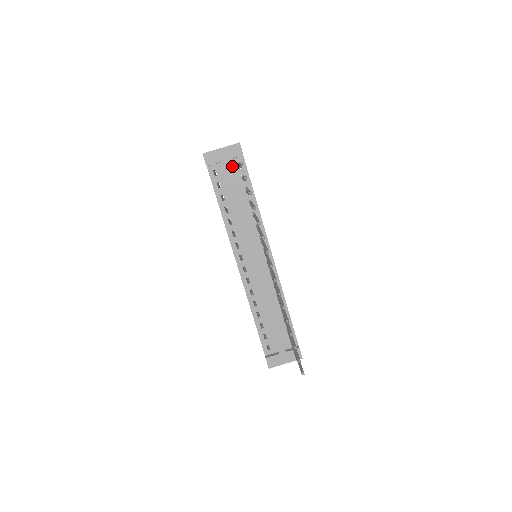
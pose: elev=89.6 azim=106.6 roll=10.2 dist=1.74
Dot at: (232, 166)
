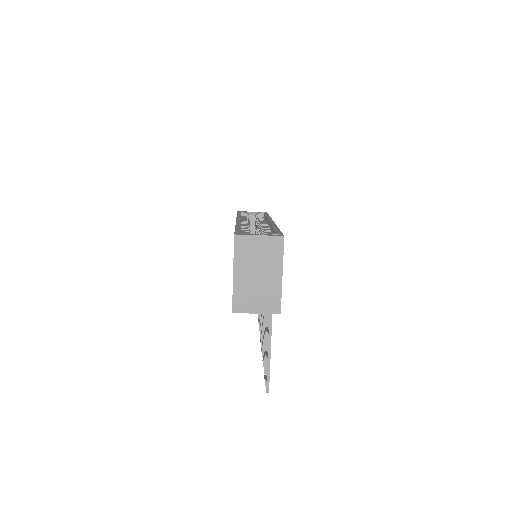
Dot at: occluded
